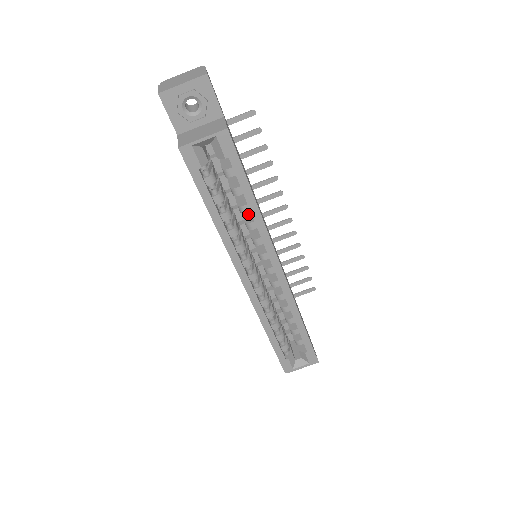
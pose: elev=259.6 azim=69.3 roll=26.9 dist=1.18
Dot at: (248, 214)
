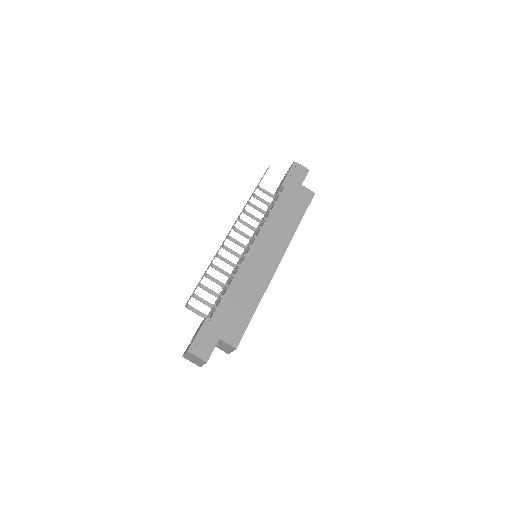
Dot at: occluded
